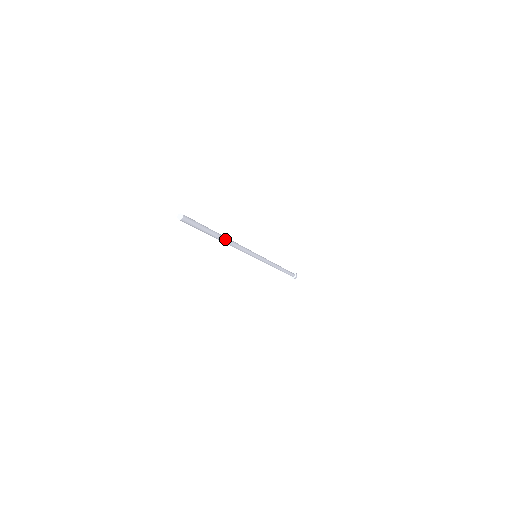
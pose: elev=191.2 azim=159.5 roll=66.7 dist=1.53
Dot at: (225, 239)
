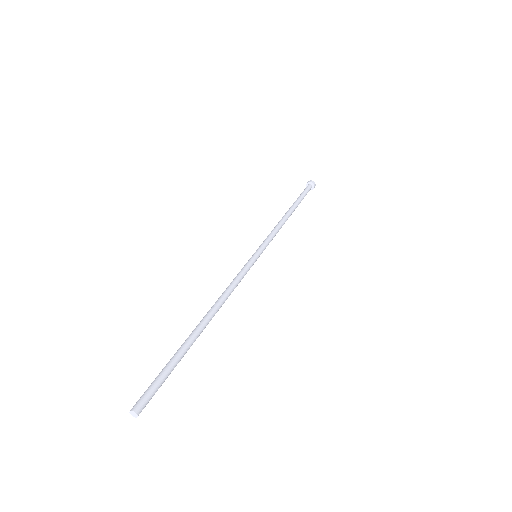
Dot at: (207, 322)
